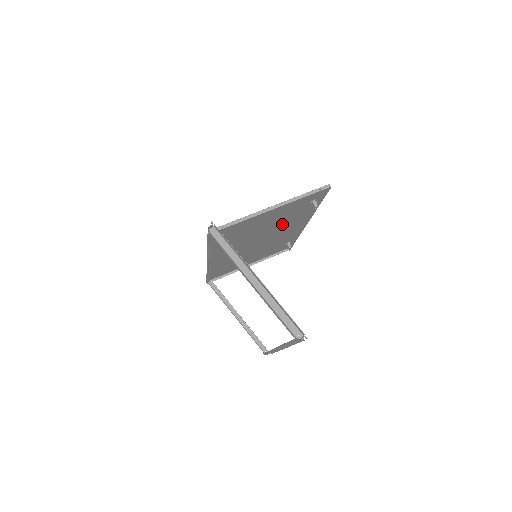
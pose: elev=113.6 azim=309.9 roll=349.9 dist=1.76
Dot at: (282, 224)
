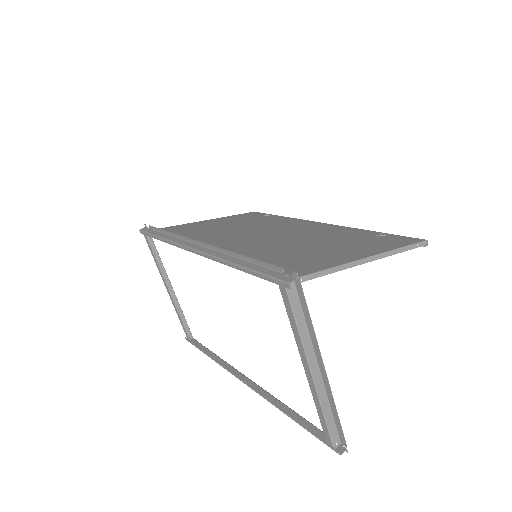
Dot at: (313, 234)
